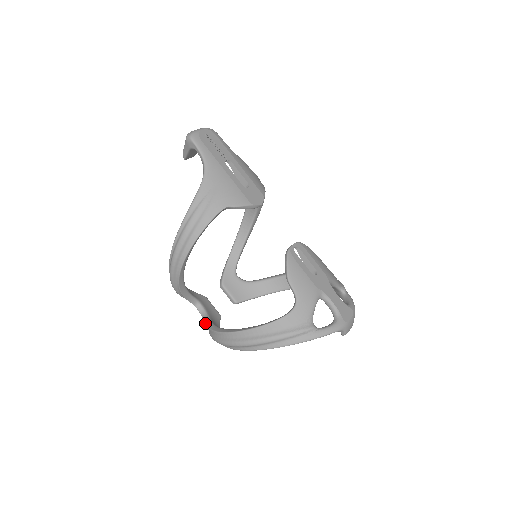
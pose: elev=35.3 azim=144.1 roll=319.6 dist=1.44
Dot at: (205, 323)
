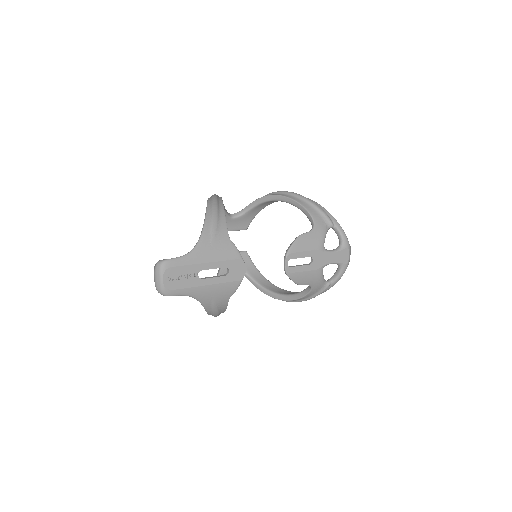
Dot at: occluded
